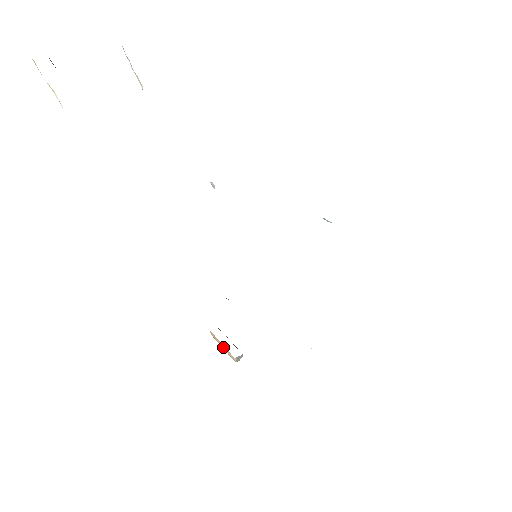
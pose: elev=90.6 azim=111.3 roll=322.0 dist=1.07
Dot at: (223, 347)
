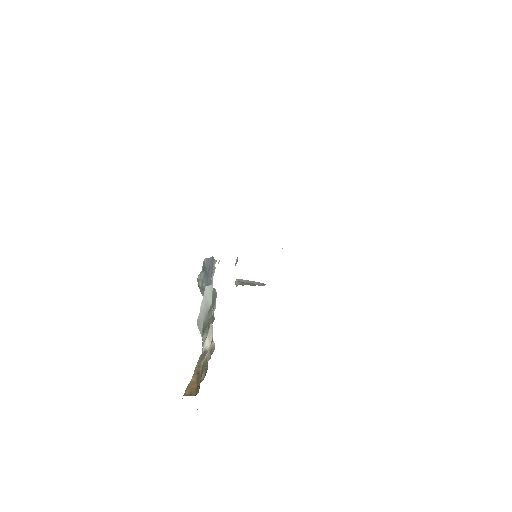
Dot at: occluded
